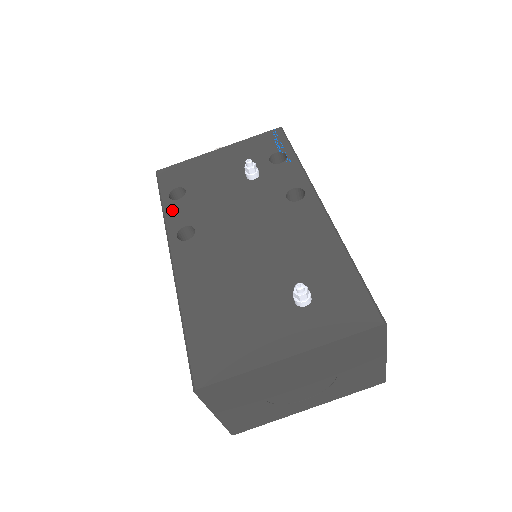
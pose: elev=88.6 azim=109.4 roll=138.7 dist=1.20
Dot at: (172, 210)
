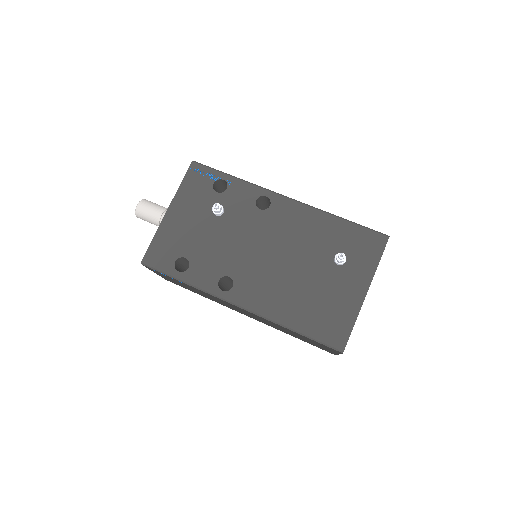
Dot at: (195, 278)
